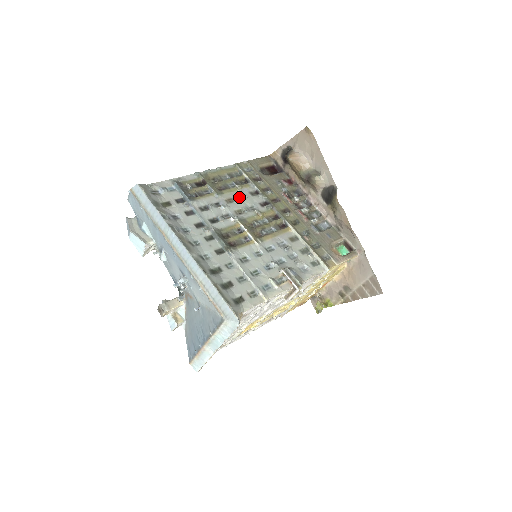
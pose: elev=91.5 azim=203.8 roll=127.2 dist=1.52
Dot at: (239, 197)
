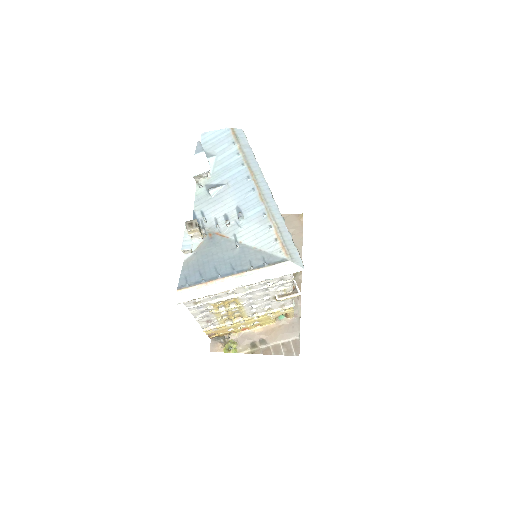
Dot at: occluded
